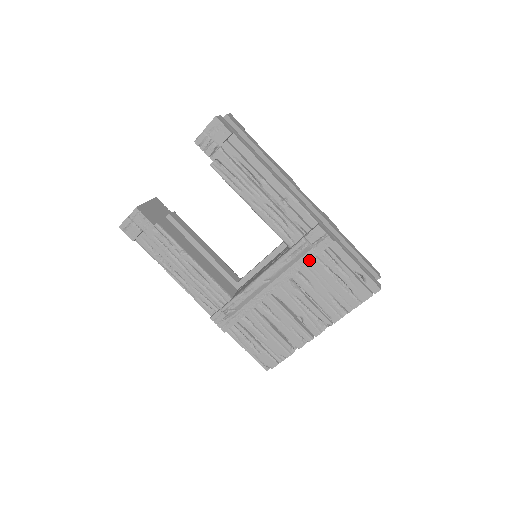
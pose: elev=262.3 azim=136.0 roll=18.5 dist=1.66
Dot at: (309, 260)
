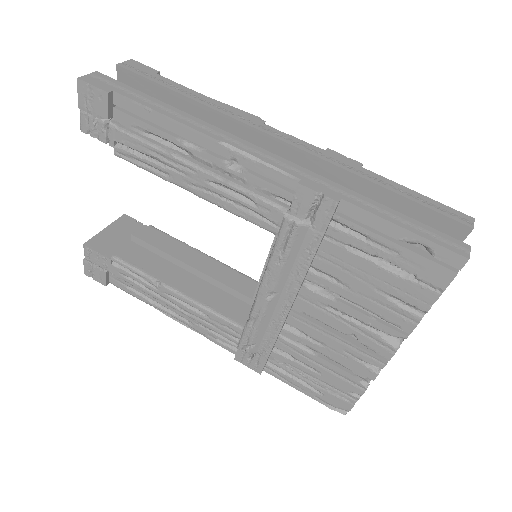
Dot at: (315, 246)
